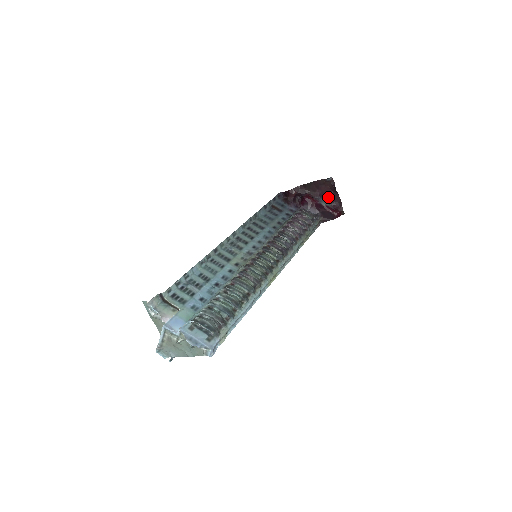
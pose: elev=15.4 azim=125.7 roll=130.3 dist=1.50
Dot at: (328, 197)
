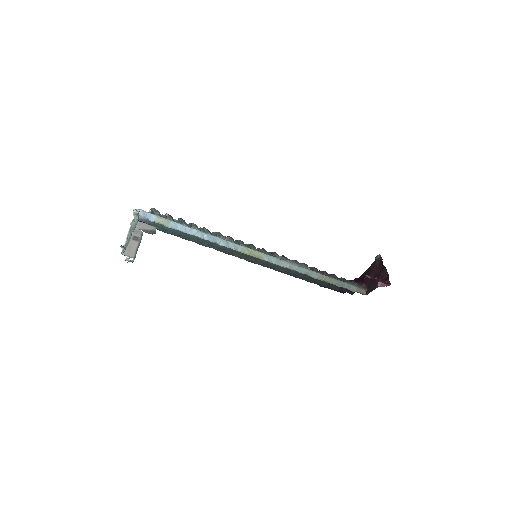
Dot at: (378, 276)
